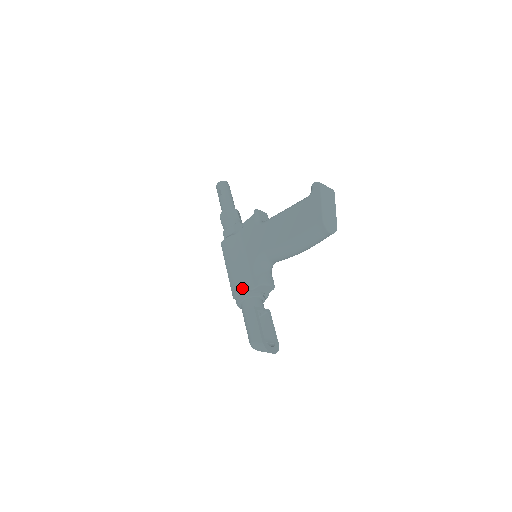
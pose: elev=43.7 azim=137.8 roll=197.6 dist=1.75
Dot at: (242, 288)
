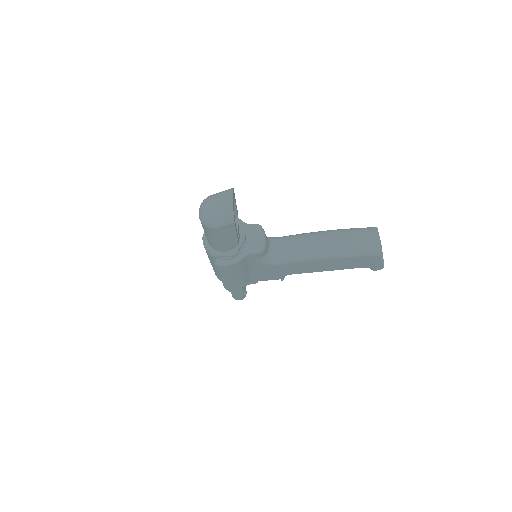
Dot at: occluded
